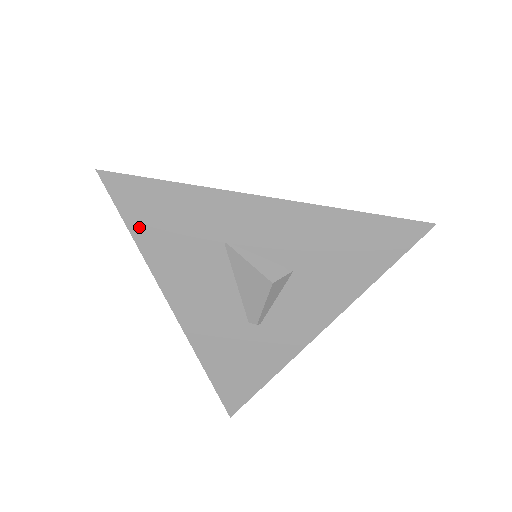
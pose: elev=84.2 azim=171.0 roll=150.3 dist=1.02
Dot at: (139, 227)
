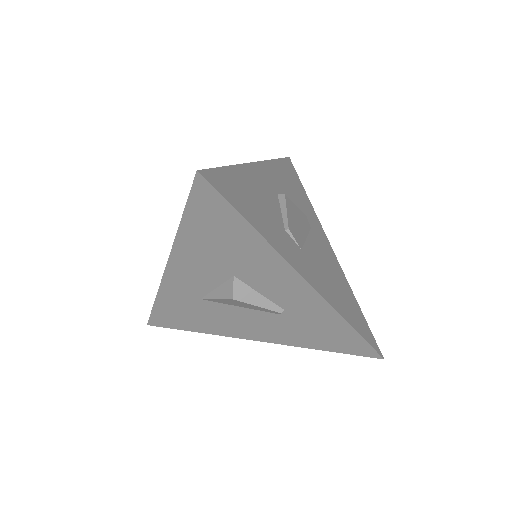
Dot at: (186, 327)
